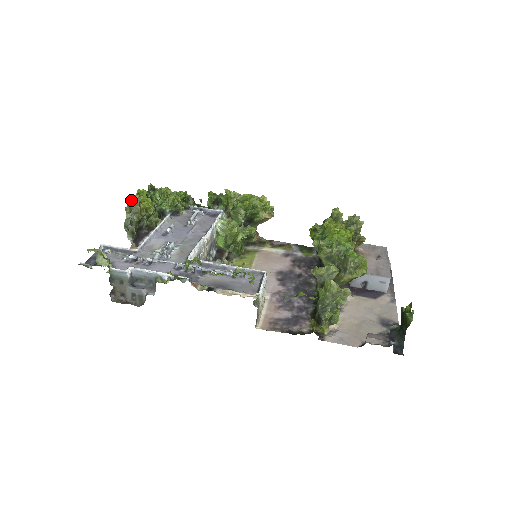
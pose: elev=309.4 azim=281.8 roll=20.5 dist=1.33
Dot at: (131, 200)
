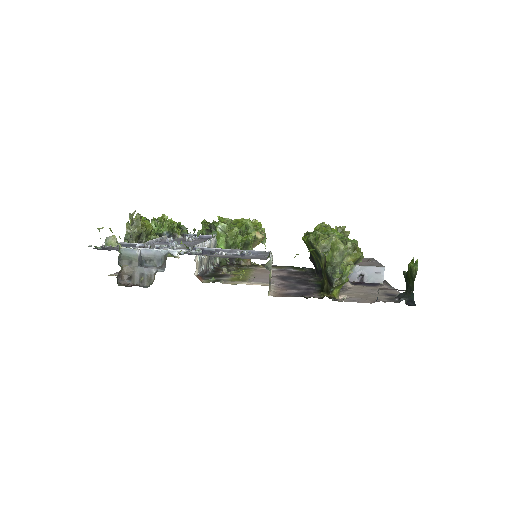
Dot at: (133, 213)
